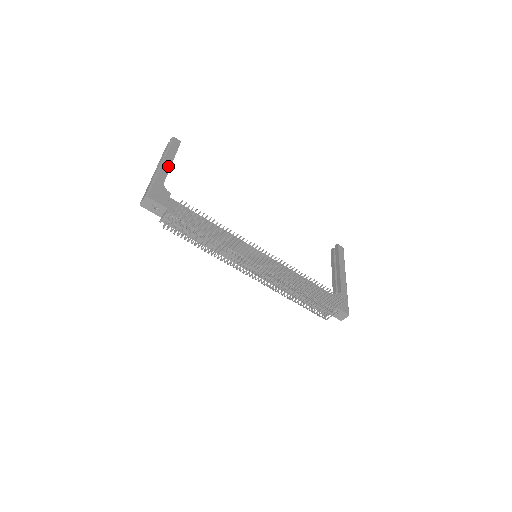
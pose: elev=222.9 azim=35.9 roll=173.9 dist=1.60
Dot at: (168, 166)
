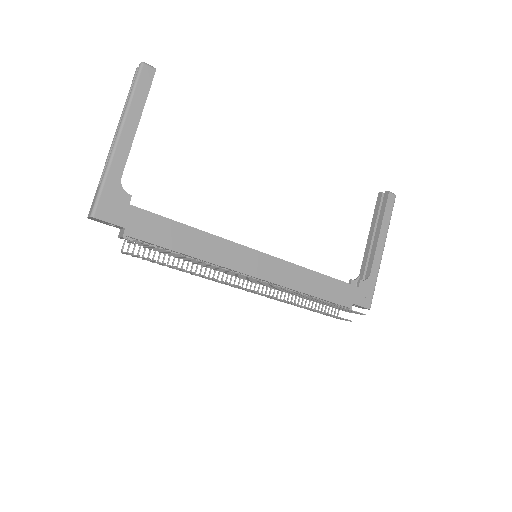
Dot at: (129, 138)
